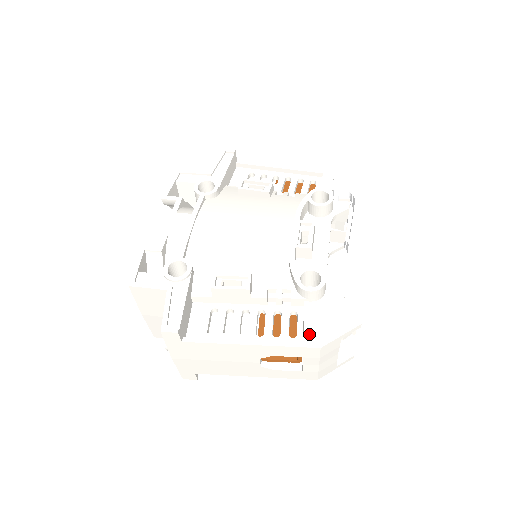
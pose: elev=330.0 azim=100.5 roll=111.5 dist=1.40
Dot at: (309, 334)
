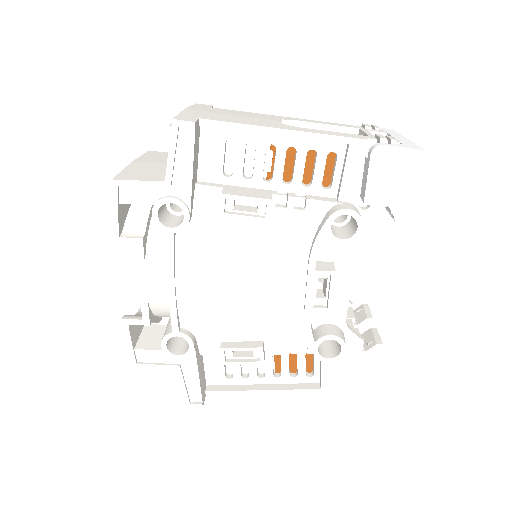
Dot at: (326, 382)
